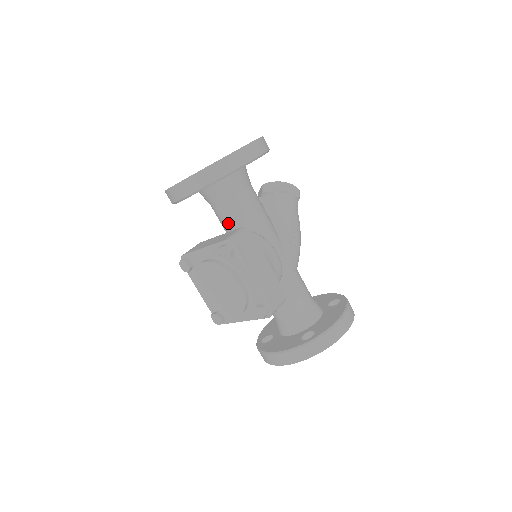
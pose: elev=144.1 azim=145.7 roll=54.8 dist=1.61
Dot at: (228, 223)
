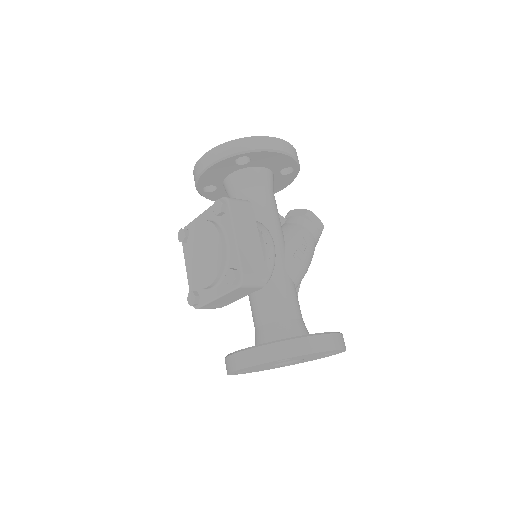
Dot at: occluded
